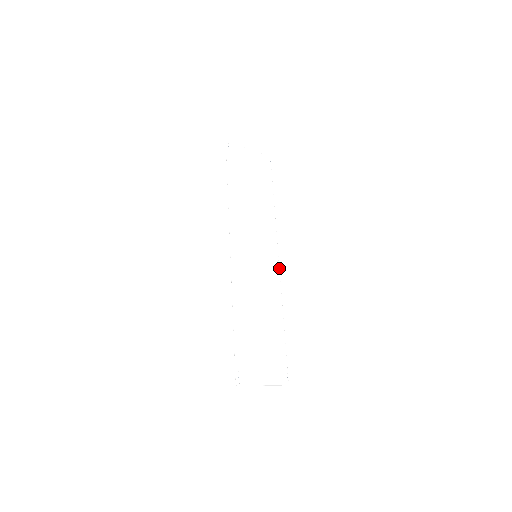
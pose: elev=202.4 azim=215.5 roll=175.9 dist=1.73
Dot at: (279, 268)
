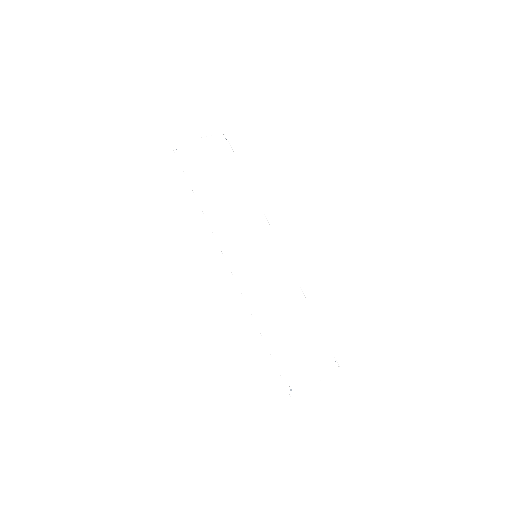
Dot at: (284, 255)
